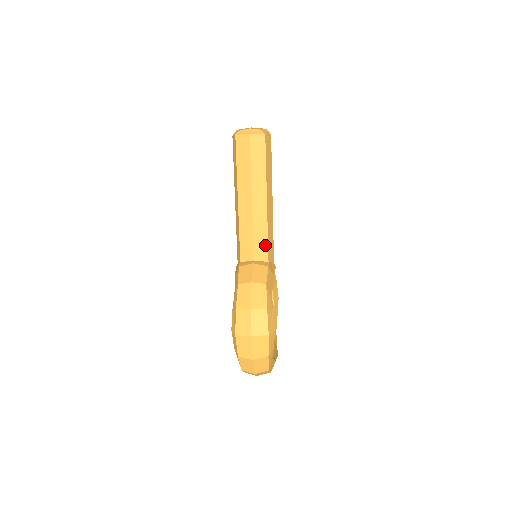
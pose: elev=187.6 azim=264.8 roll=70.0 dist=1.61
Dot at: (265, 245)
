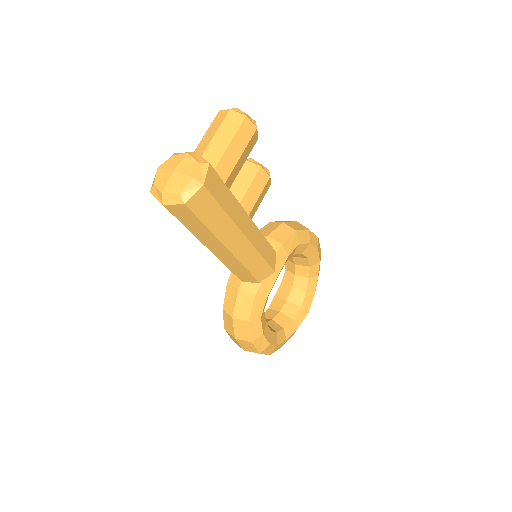
Dot at: (248, 275)
